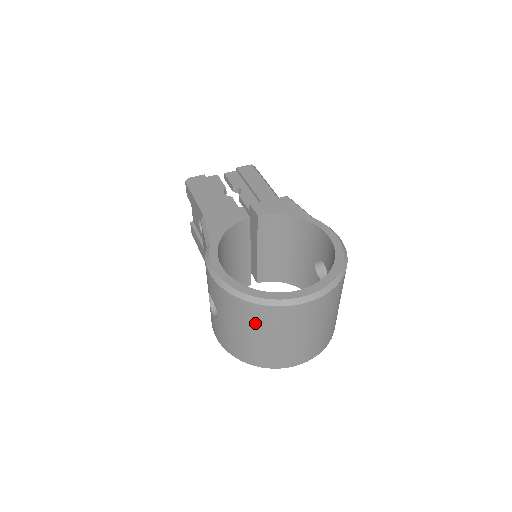
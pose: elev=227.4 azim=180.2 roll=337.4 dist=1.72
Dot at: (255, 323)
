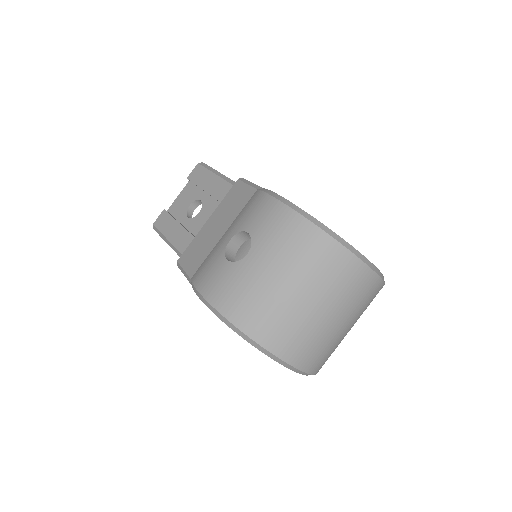
Dot at: (312, 268)
